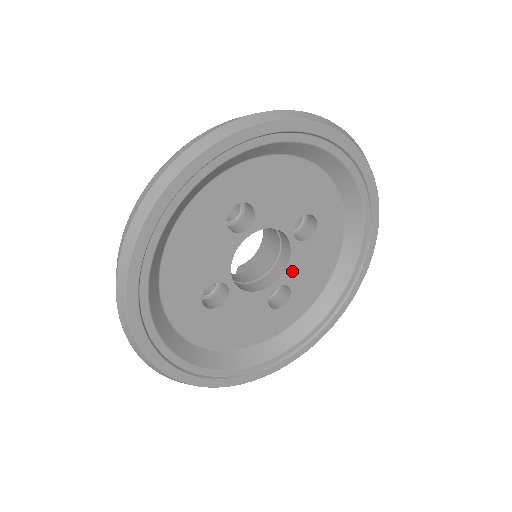
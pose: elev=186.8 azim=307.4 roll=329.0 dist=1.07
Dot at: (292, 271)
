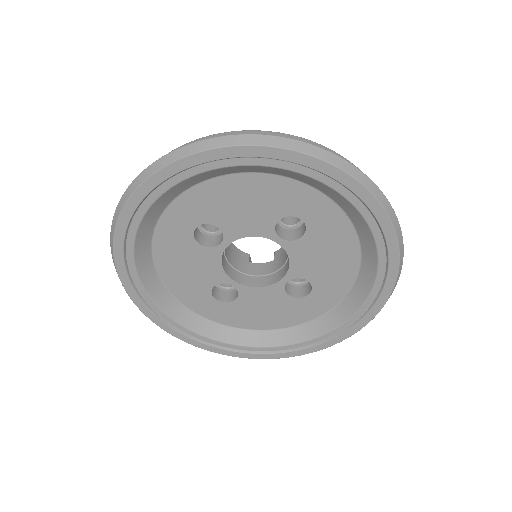
Dot at: (299, 266)
